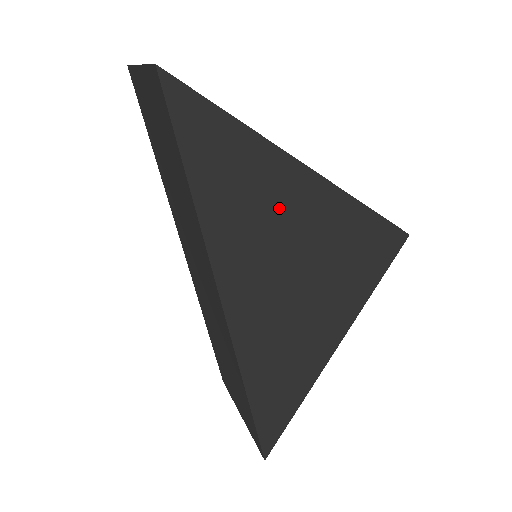
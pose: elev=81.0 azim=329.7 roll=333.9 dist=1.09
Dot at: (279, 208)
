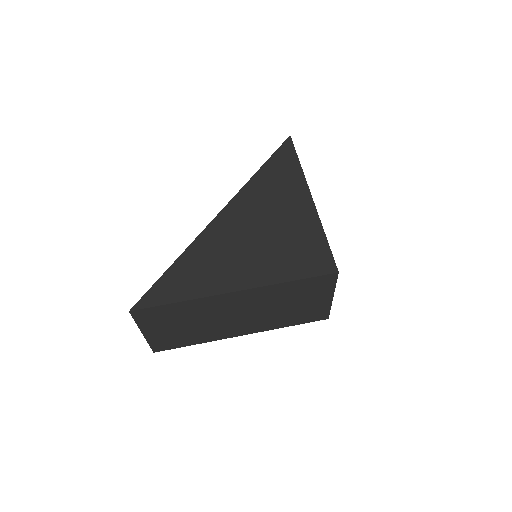
Dot at: (285, 199)
